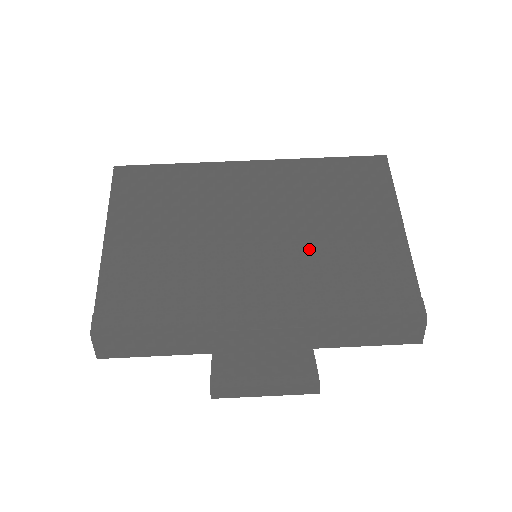
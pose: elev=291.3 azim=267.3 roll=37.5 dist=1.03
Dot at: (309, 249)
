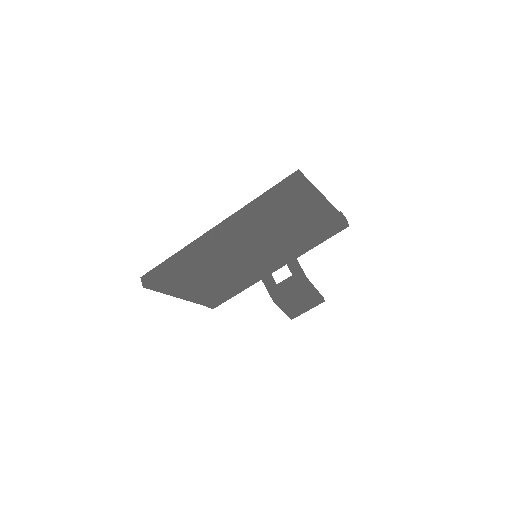
Dot at: (282, 242)
